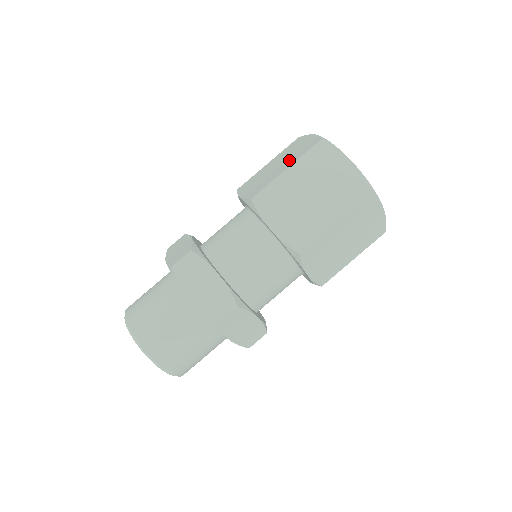
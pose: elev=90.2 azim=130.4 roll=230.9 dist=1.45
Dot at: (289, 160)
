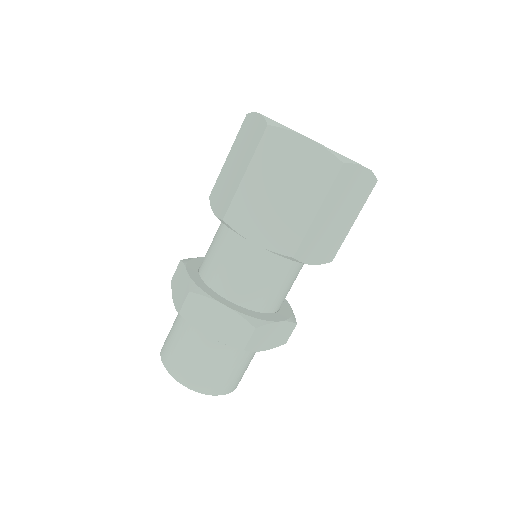
Dot at: (244, 158)
